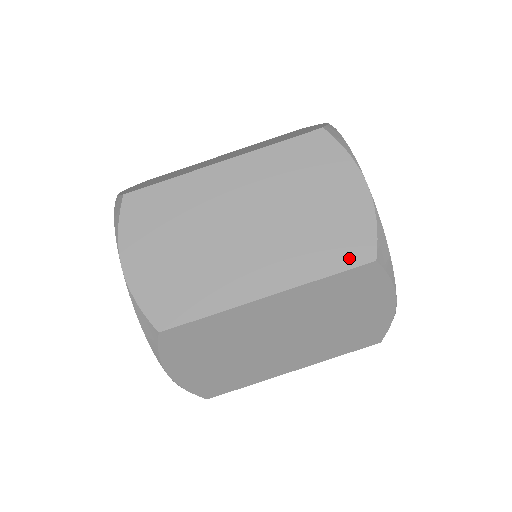
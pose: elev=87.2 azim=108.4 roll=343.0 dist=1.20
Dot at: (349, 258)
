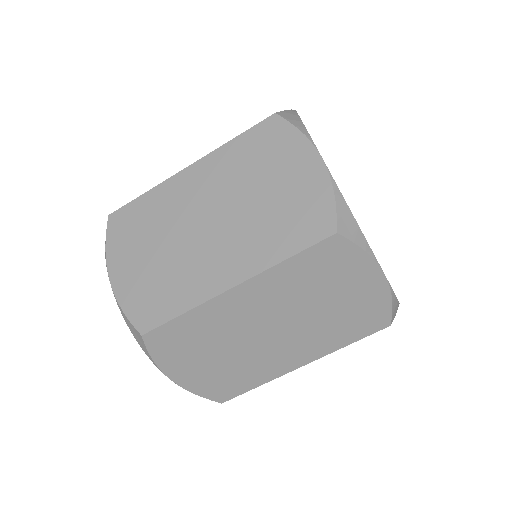
Dot at: (309, 235)
